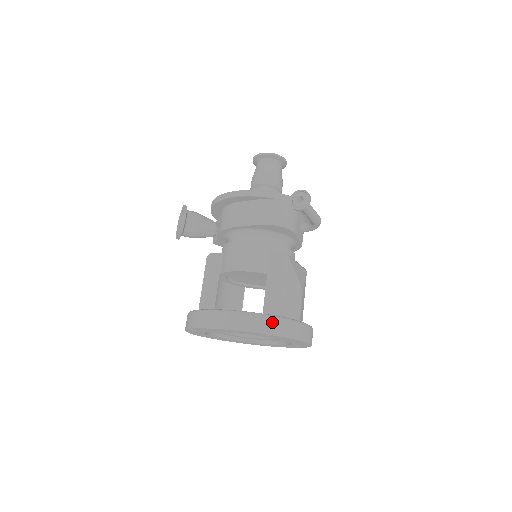
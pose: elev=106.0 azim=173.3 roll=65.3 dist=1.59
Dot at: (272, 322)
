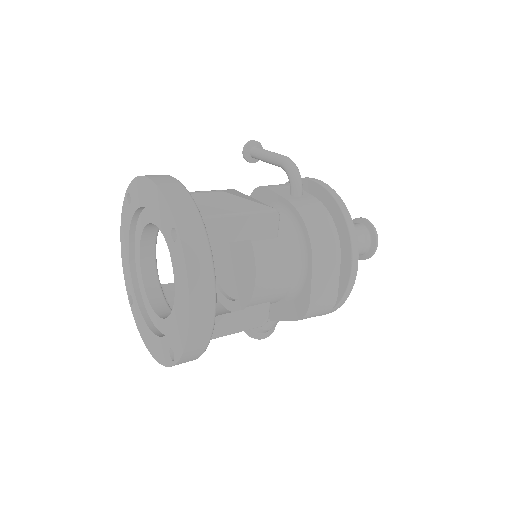
Dot at: occluded
